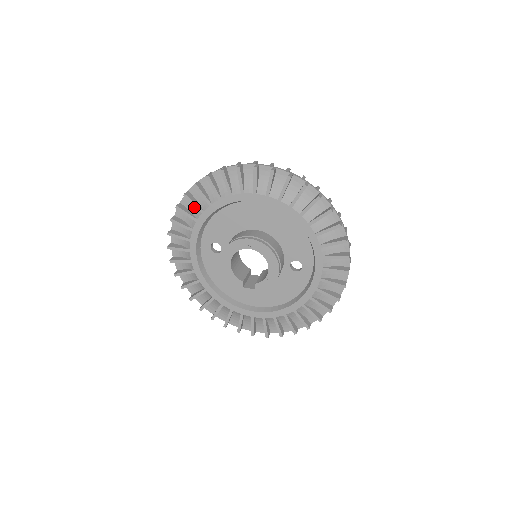
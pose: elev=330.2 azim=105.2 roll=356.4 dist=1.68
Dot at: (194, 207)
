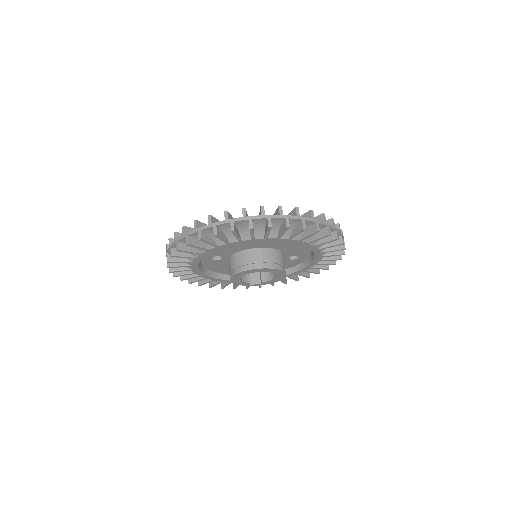
Dot at: occluded
